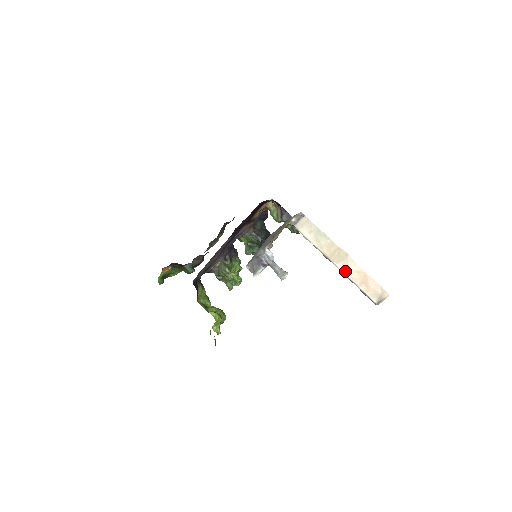
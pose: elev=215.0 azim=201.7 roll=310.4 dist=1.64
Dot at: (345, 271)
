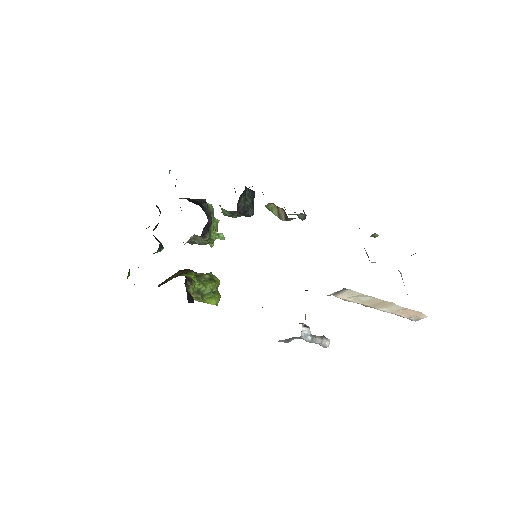
Dot at: (386, 311)
